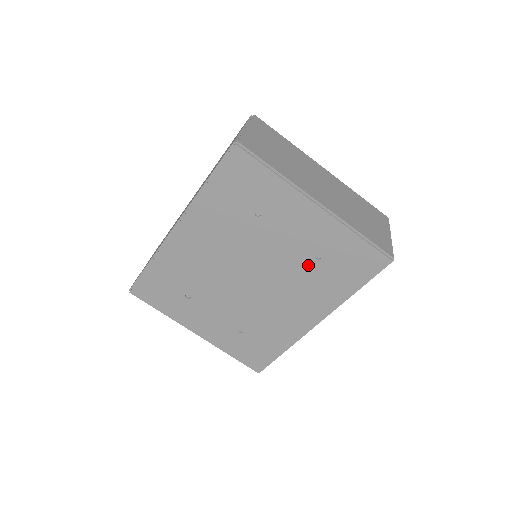
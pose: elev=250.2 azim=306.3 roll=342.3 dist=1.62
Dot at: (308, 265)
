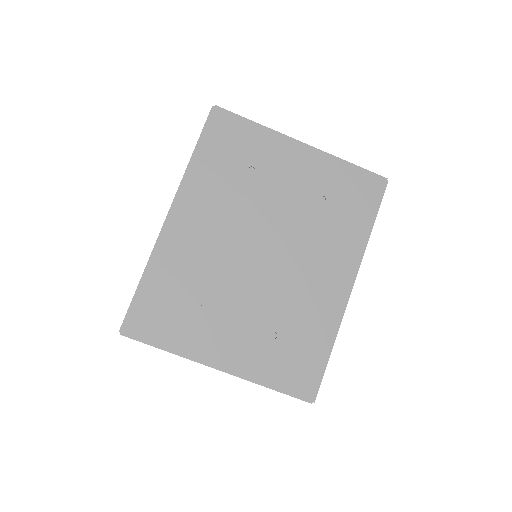
Dot at: (317, 212)
